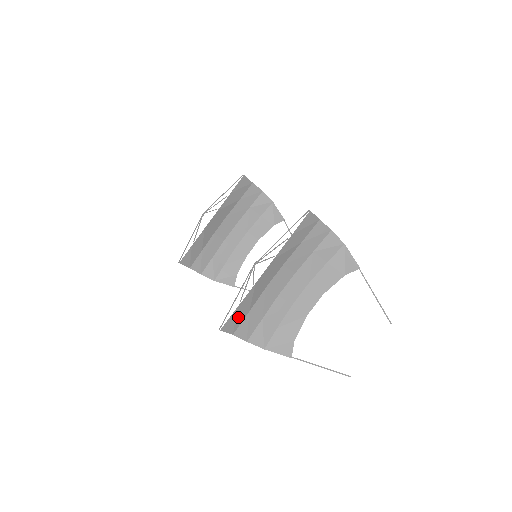
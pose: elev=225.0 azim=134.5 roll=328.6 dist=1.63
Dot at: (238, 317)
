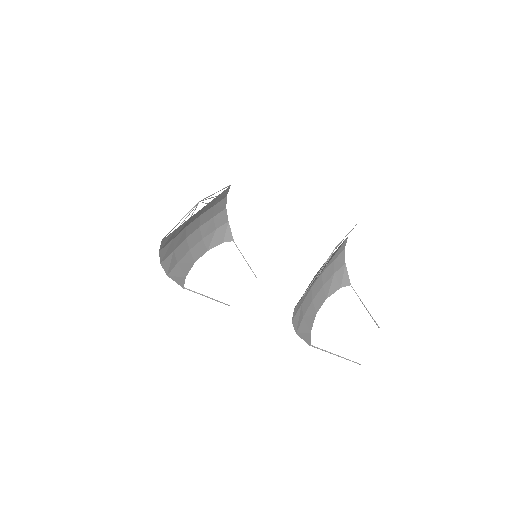
Dot at: occluded
